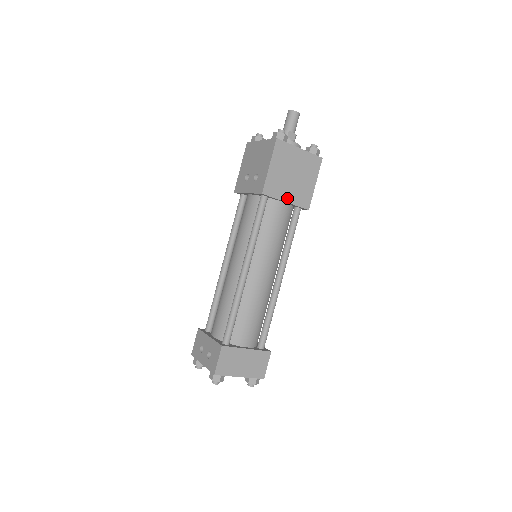
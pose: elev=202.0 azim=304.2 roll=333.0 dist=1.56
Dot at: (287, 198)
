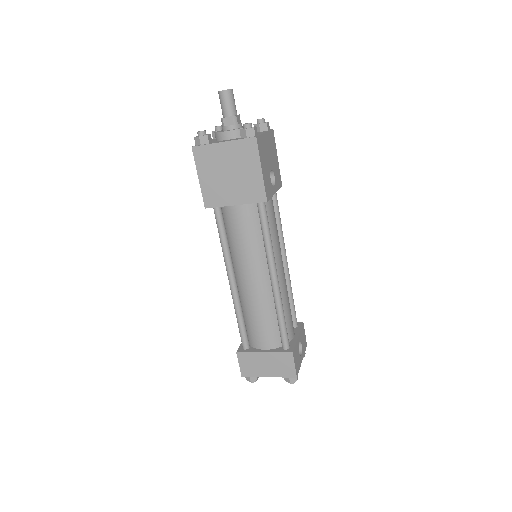
Dot at: (234, 200)
